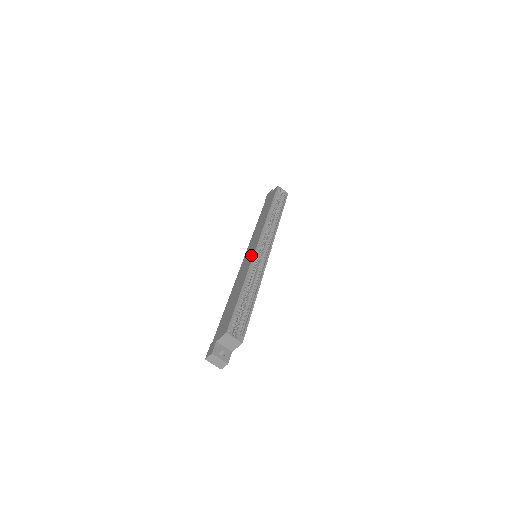
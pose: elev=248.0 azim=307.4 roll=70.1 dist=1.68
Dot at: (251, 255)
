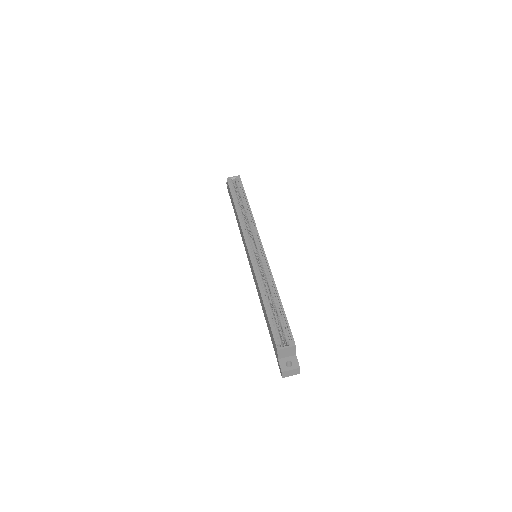
Dot at: (250, 262)
